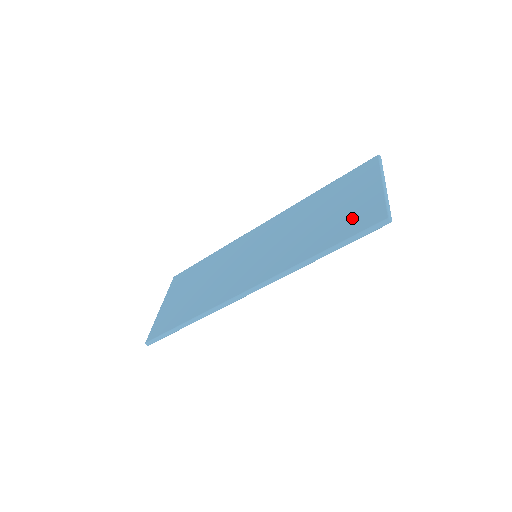
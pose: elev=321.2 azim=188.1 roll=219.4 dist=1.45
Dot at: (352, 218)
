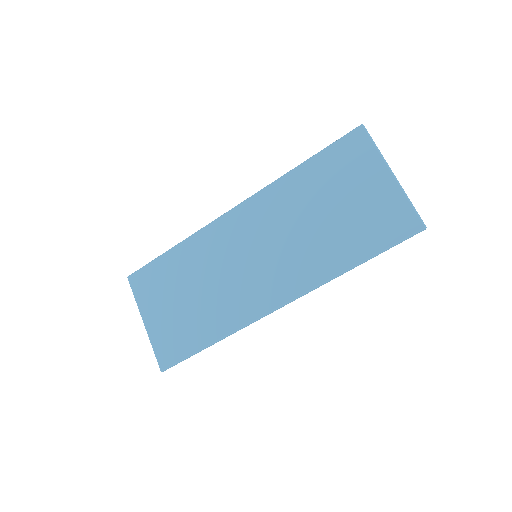
Dot at: (376, 221)
